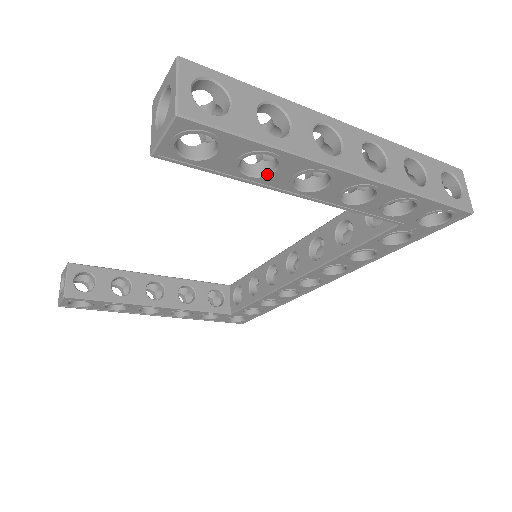
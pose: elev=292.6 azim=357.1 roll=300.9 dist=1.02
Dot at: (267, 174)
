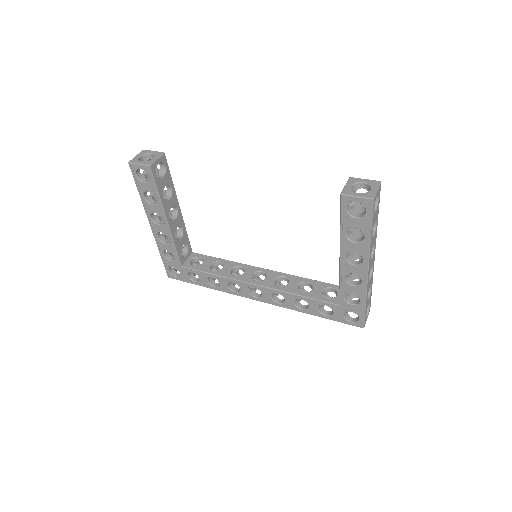
Dot at: (350, 240)
